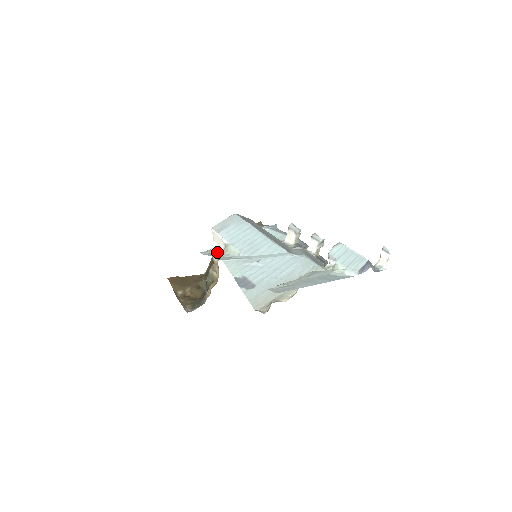
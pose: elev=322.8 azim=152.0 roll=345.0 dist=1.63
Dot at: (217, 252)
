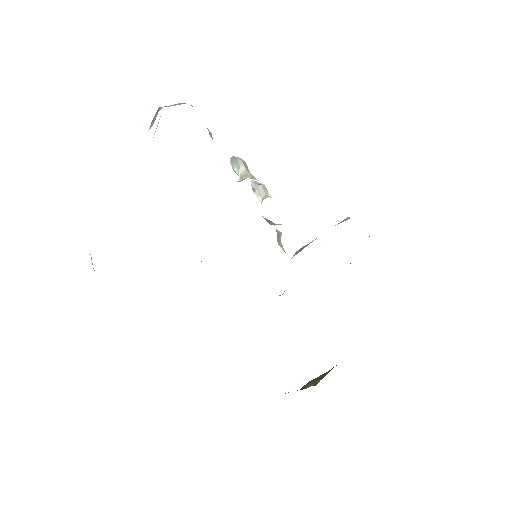
Dot at: occluded
